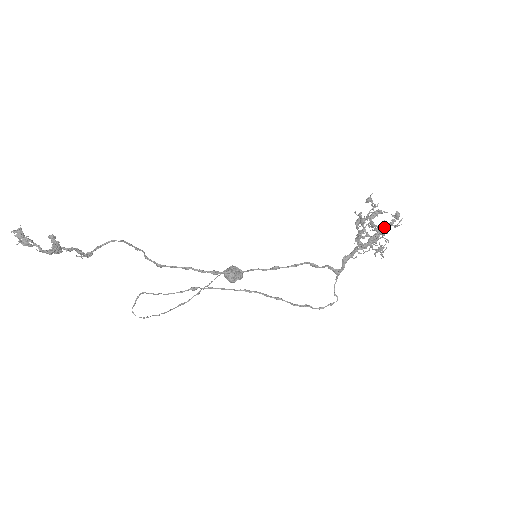
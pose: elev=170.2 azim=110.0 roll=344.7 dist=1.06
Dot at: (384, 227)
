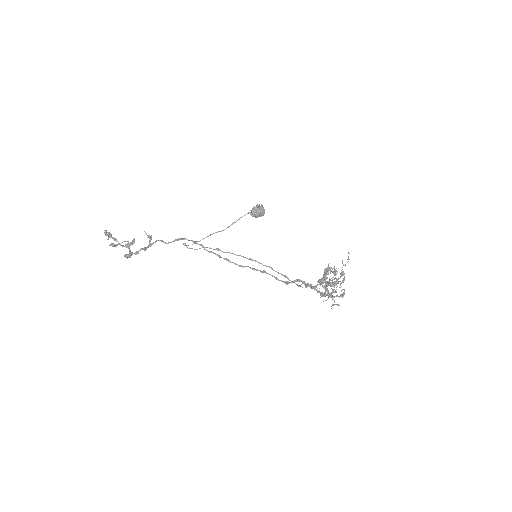
Dot at: occluded
